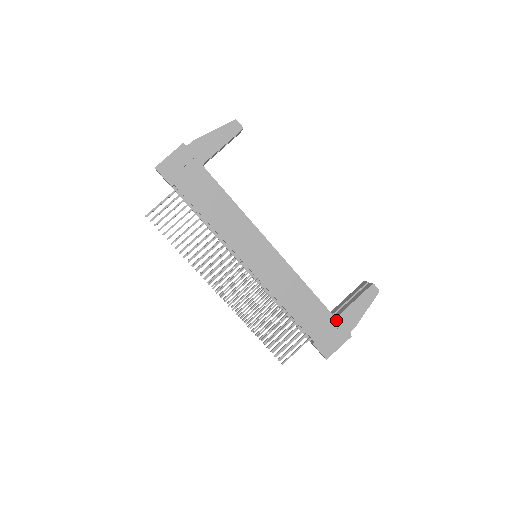
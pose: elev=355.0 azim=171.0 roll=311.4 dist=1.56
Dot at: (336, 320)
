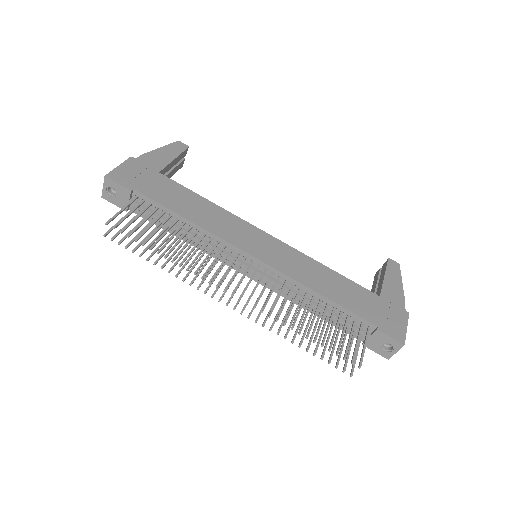
Dot at: (382, 298)
